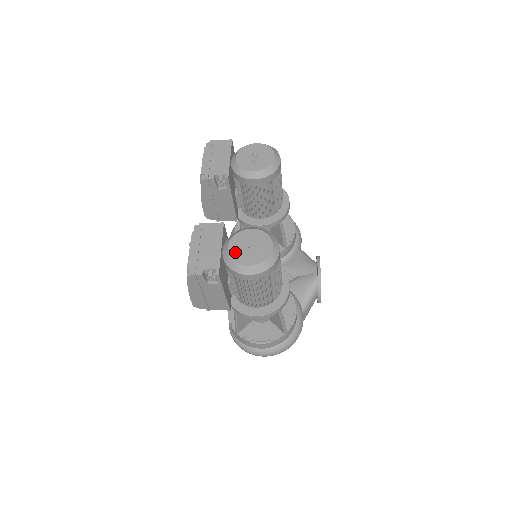
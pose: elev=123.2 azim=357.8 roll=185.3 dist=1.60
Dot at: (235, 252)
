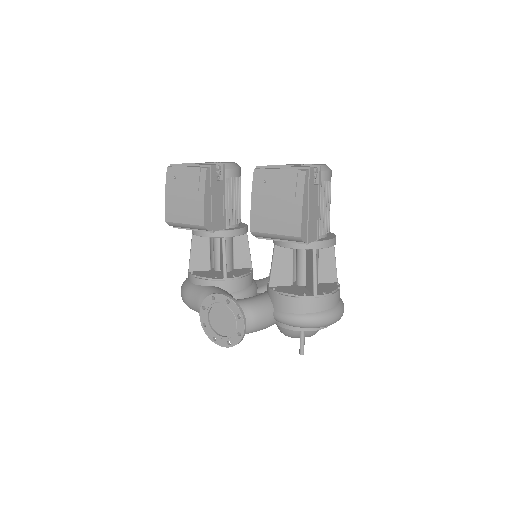
Dot at: (305, 165)
